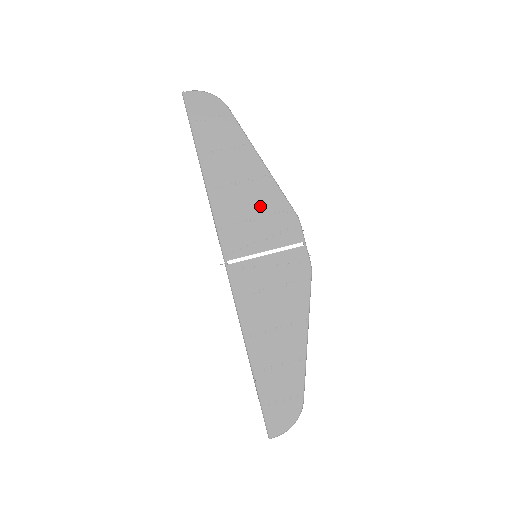
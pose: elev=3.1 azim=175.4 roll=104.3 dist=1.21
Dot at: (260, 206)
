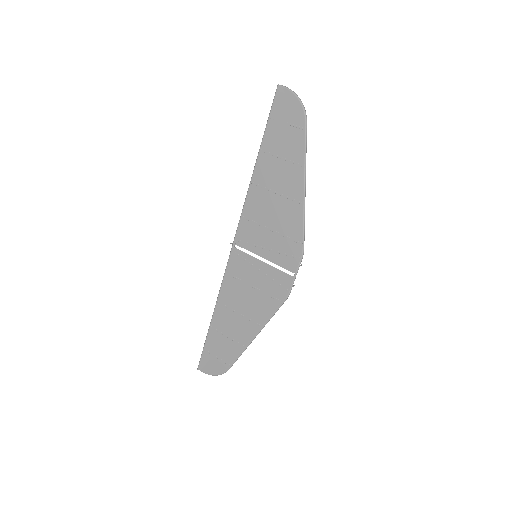
Dot at: (280, 222)
